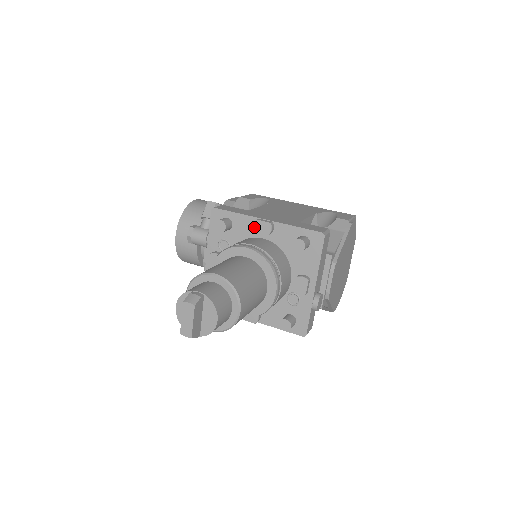
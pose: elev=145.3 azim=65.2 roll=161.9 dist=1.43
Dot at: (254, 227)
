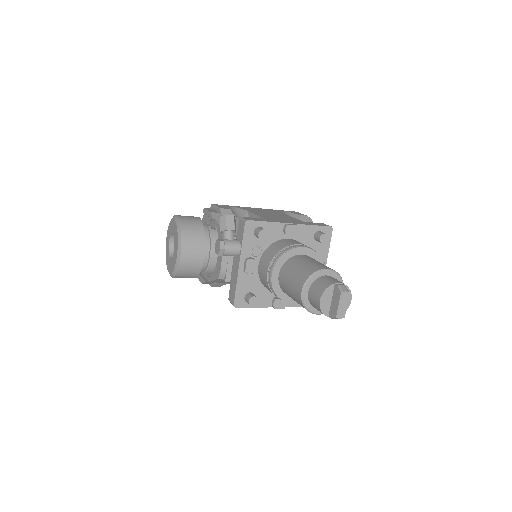
Dot at: (286, 231)
